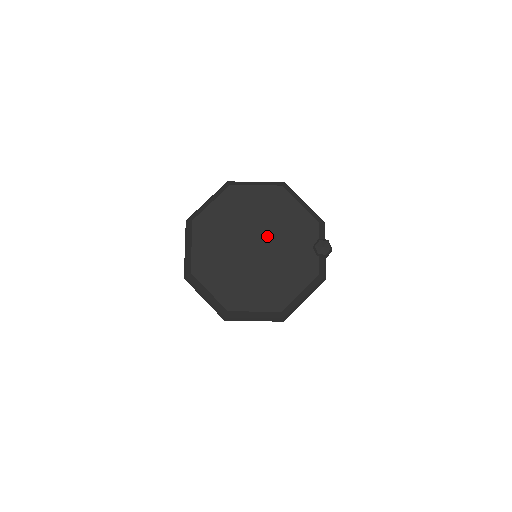
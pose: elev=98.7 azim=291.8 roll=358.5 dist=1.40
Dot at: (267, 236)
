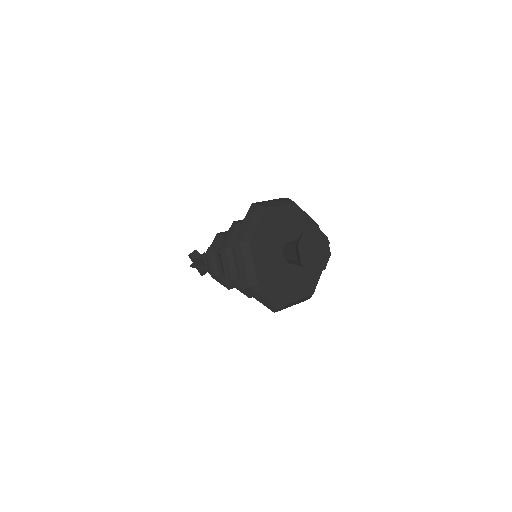
Dot at: (320, 245)
